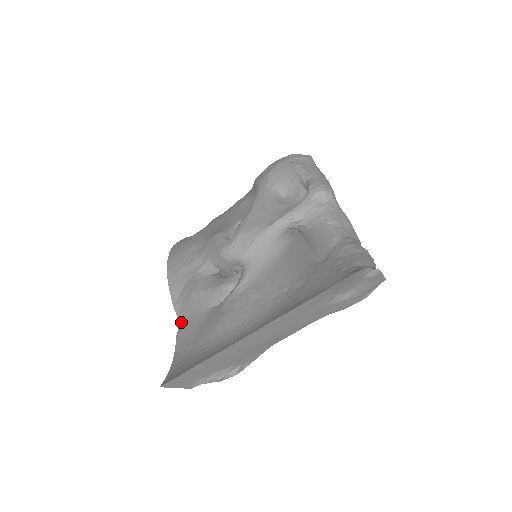
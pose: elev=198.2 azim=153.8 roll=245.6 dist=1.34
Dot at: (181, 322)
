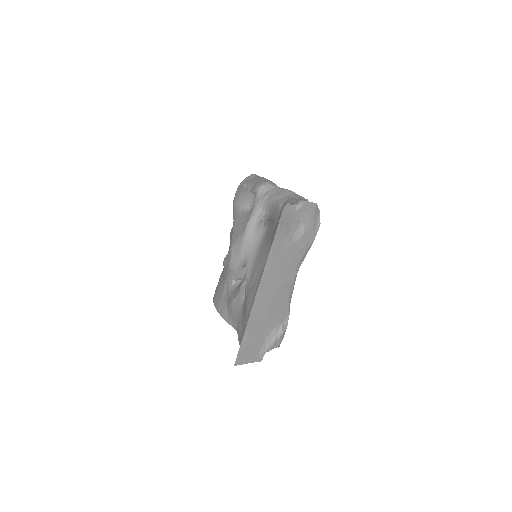
Dot at: (237, 328)
